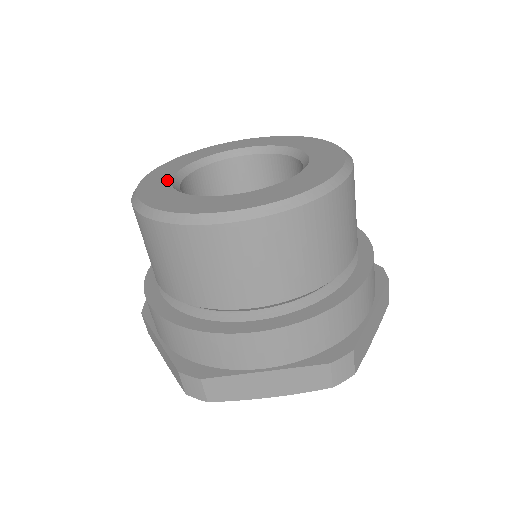
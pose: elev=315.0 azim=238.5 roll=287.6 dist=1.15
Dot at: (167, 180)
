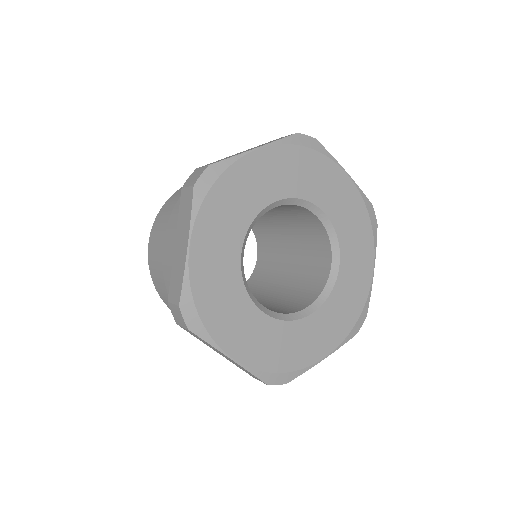
Dot at: occluded
